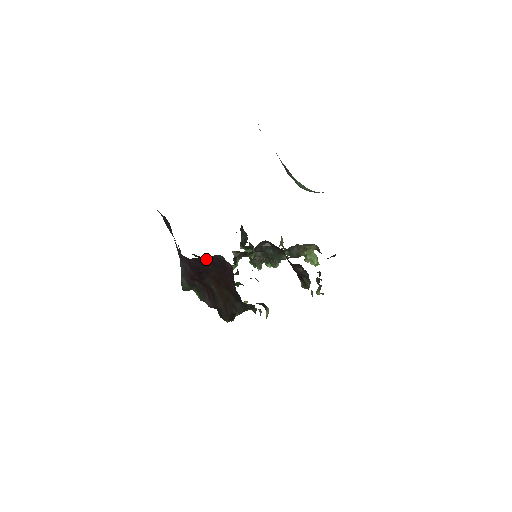
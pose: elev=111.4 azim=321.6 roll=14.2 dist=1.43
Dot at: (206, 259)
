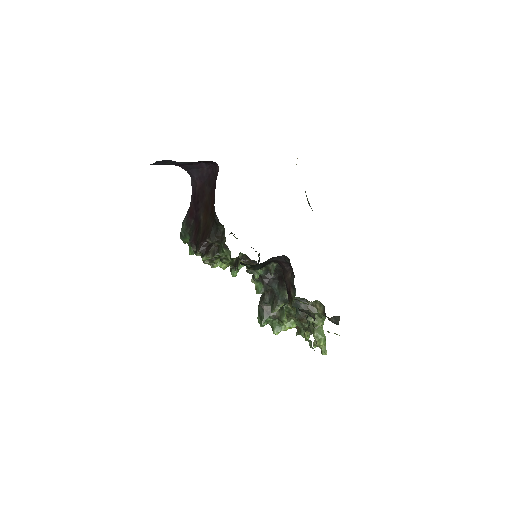
Dot at: (205, 175)
